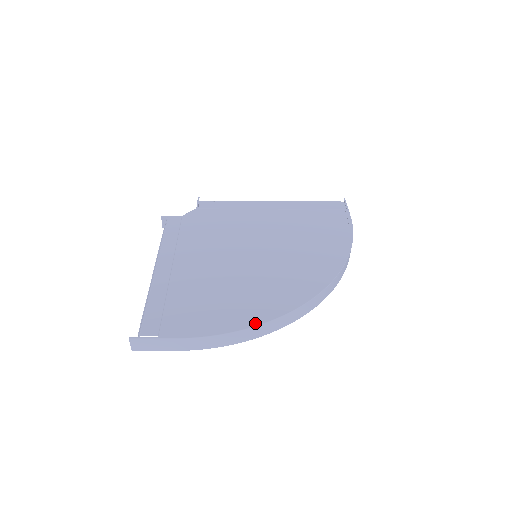
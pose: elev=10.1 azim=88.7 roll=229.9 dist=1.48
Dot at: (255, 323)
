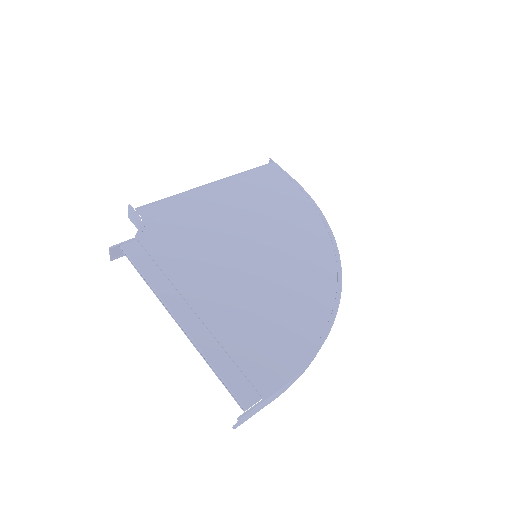
Dot at: (326, 331)
